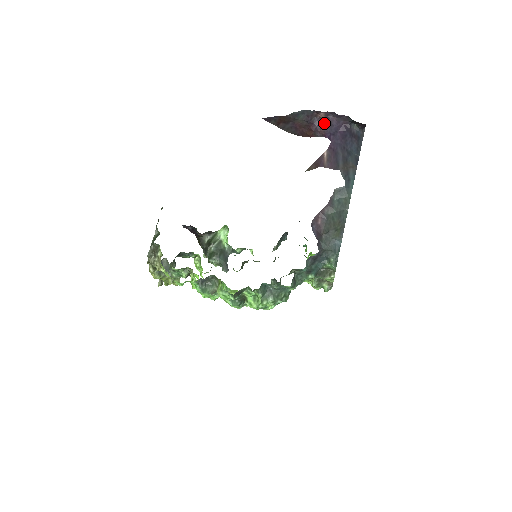
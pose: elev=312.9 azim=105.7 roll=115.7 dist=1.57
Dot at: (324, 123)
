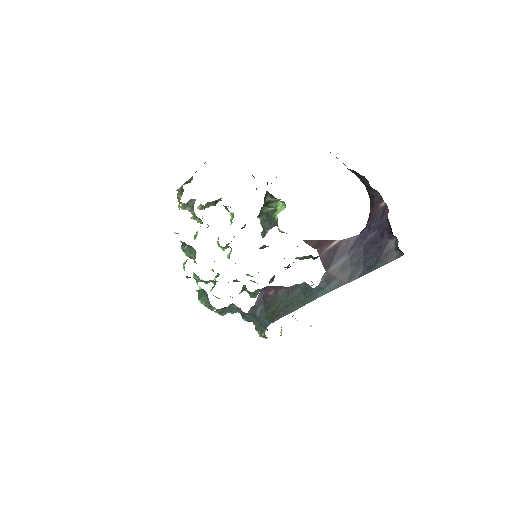
Dot at: (382, 207)
